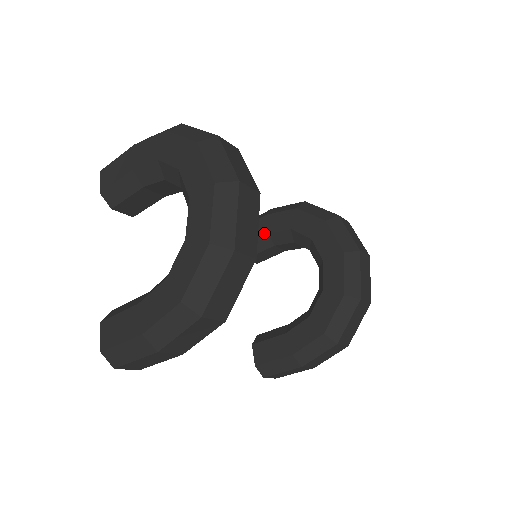
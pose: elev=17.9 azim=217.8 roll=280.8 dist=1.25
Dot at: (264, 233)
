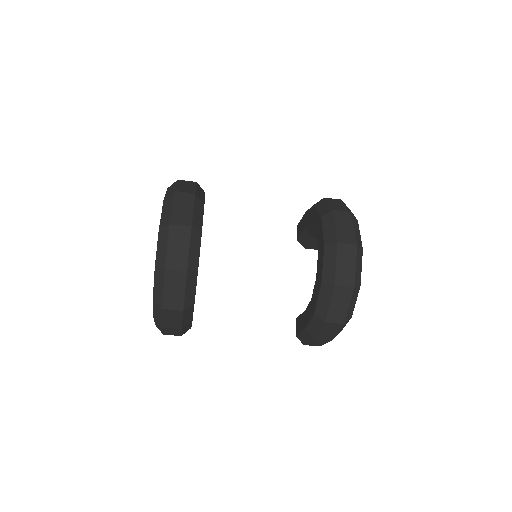
Dot at: (304, 228)
